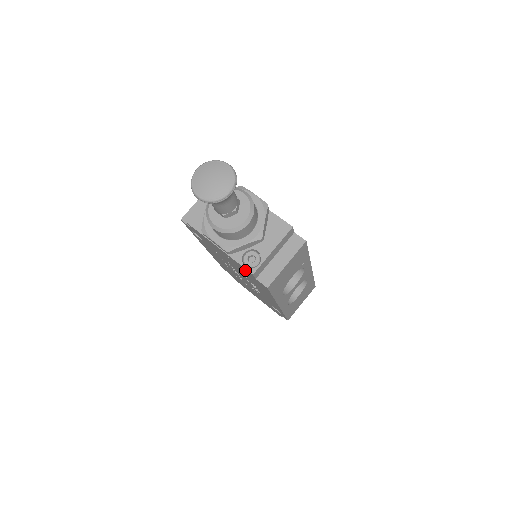
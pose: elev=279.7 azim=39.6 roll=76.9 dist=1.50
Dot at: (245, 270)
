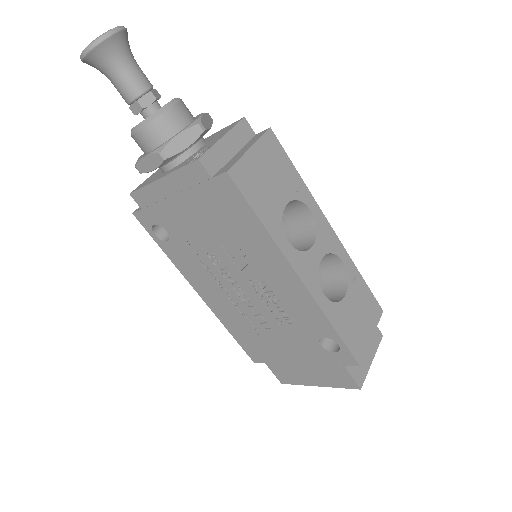
Dot at: (197, 179)
